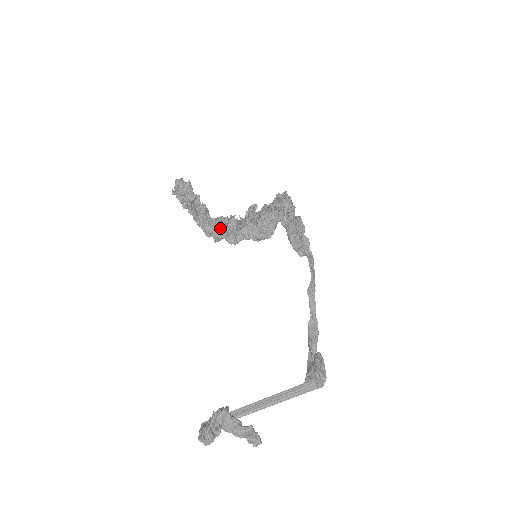
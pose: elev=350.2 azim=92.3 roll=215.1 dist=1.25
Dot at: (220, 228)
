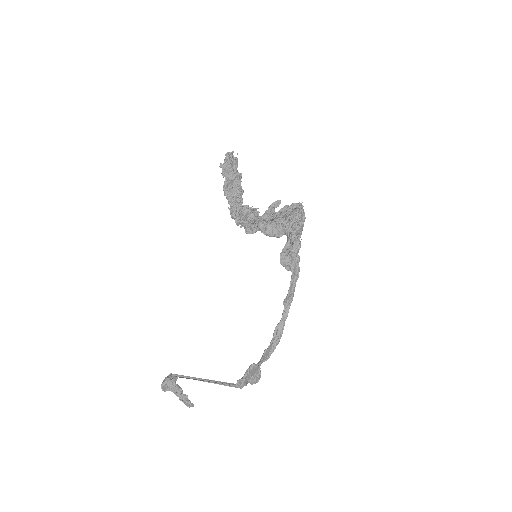
Dot at: (239, 219)
